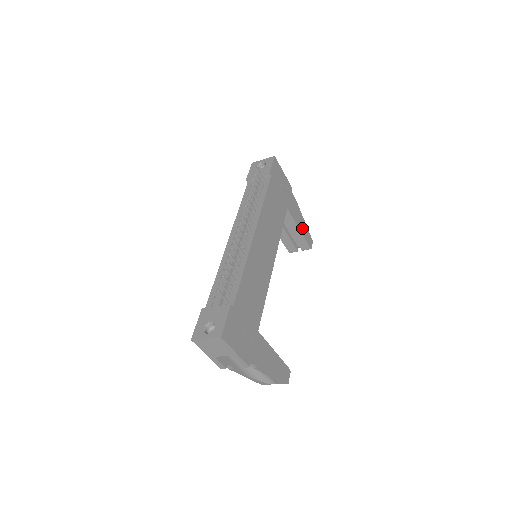
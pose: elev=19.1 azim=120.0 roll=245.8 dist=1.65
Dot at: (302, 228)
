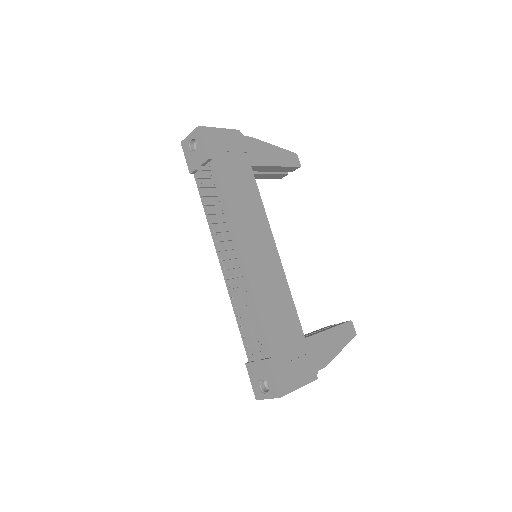
Dot at: (278, 159)
